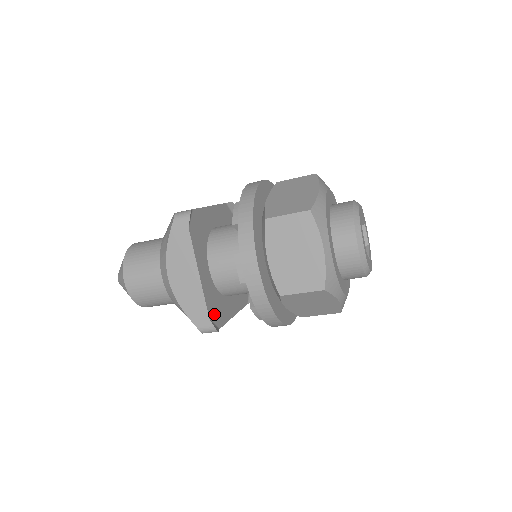
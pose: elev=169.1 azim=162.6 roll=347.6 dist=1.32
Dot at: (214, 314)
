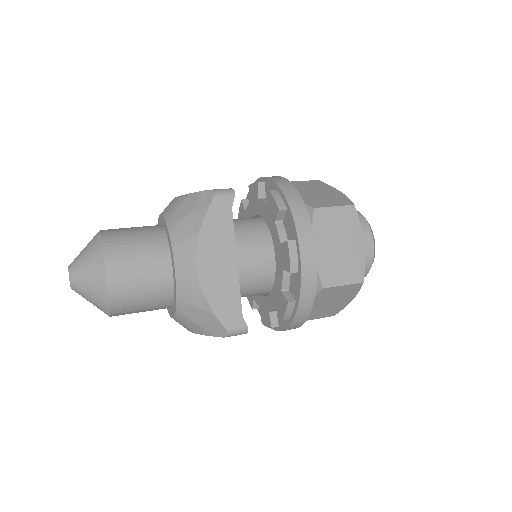
Dot at: occluded
